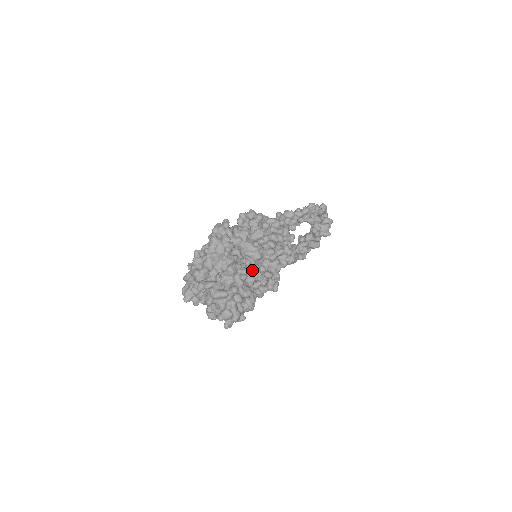
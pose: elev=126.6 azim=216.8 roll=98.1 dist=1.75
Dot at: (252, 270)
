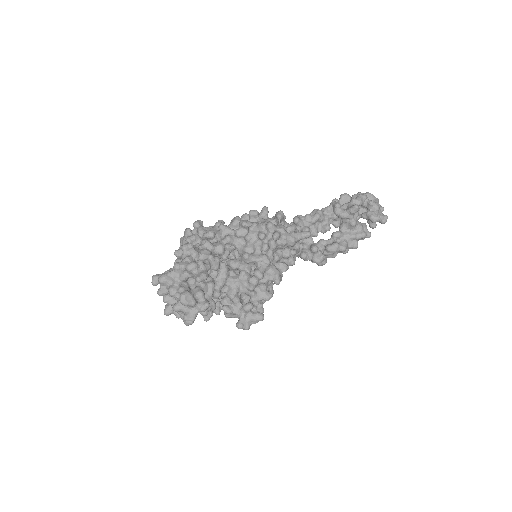
Dot at: (240, 265)
